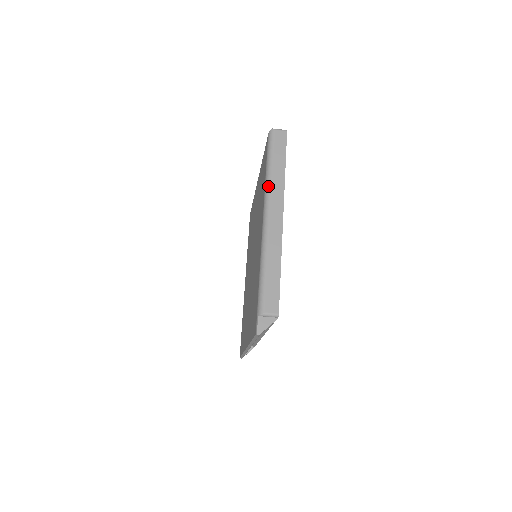
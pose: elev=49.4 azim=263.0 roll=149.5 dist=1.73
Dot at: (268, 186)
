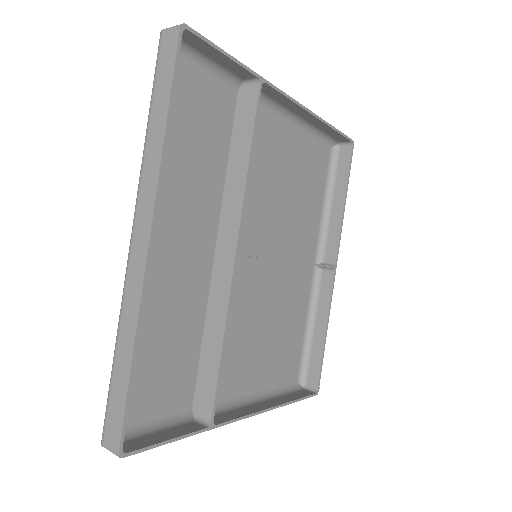
Dot at: (194, 419)
